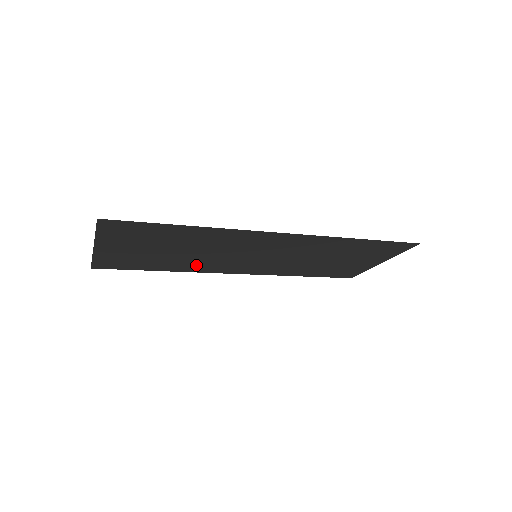
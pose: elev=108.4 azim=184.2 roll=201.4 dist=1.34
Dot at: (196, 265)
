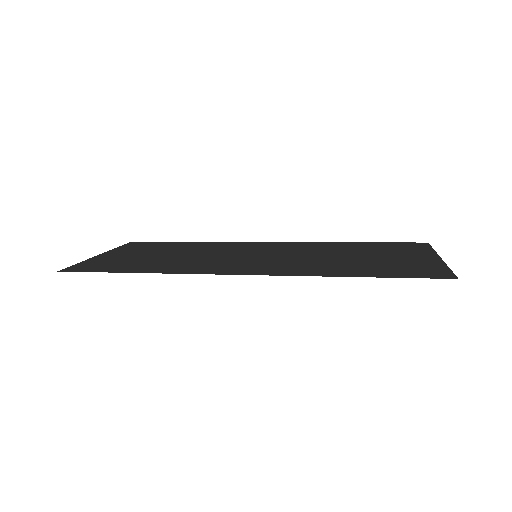
Dot at: (213, 246)
